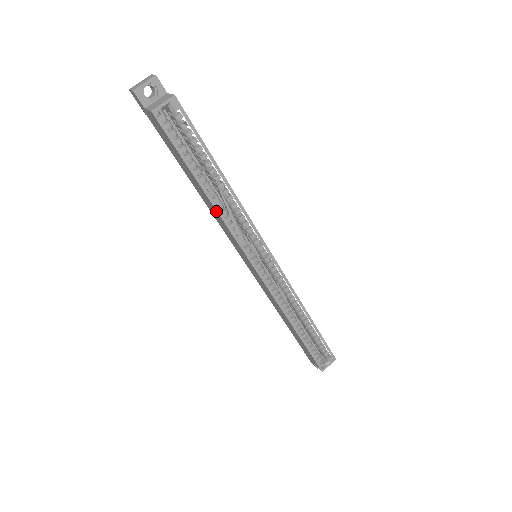
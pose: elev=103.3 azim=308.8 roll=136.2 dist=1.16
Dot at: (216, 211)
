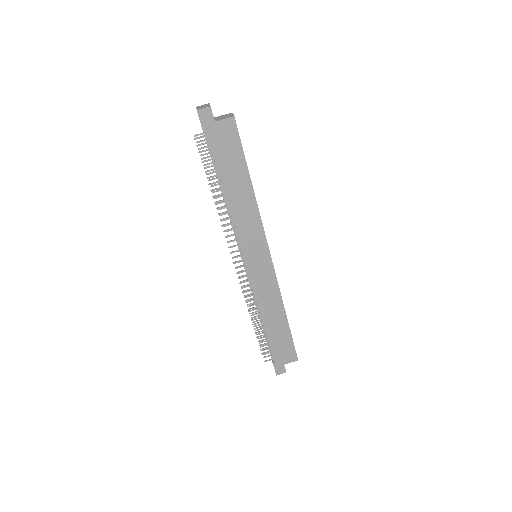
Dot at: (255, 203)
